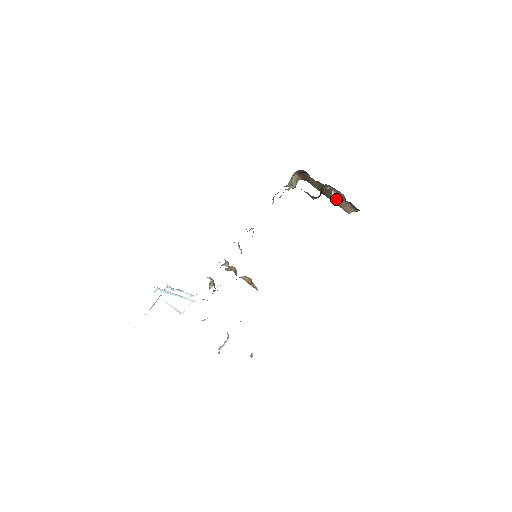
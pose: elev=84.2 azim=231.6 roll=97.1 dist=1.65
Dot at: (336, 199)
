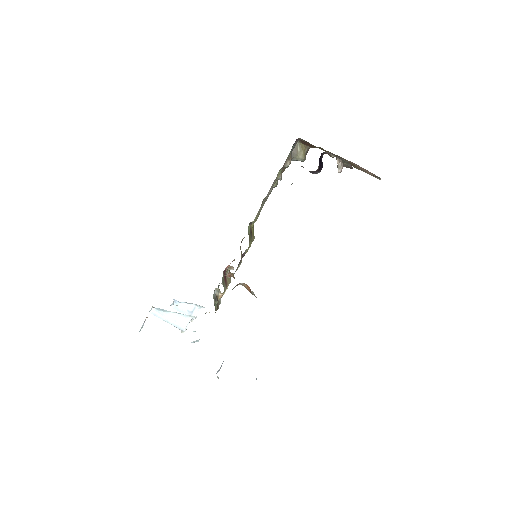
Dot at: (355, 165)
